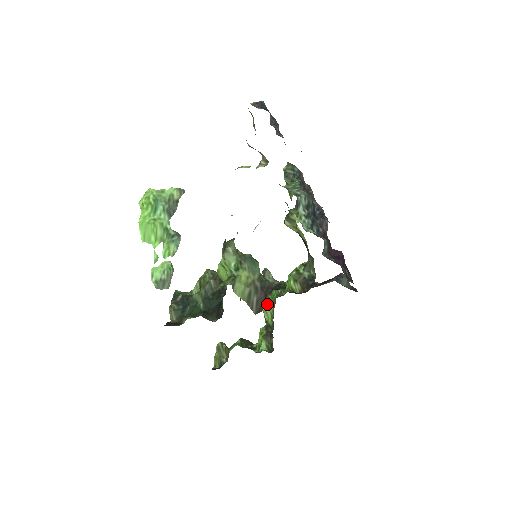
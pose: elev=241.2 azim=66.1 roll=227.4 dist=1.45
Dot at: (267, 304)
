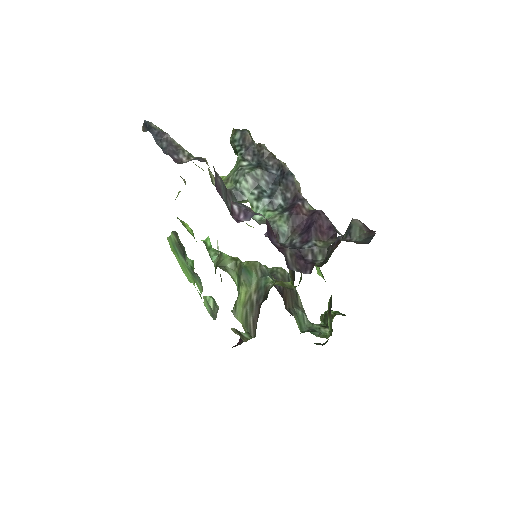
Dot at: (321, 274)
